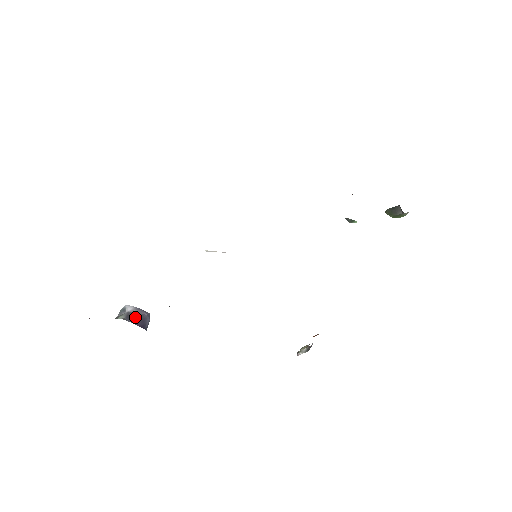
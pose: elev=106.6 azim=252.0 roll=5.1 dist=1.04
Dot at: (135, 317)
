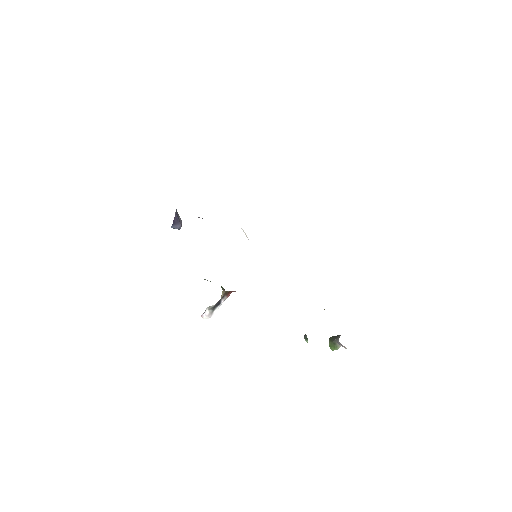
Dot at: (178, 216)
